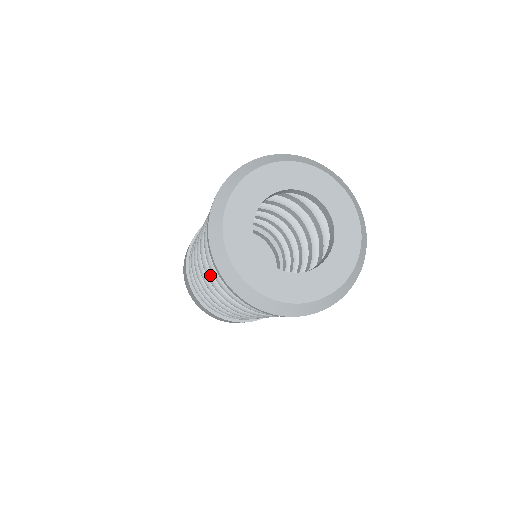
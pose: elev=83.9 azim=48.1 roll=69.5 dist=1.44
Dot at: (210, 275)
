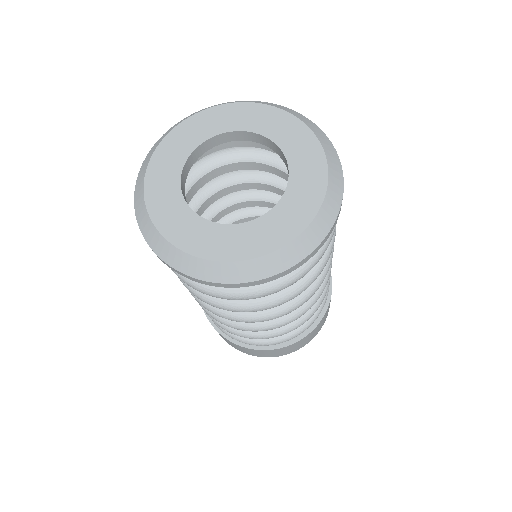
Dot at: (217, 303)
